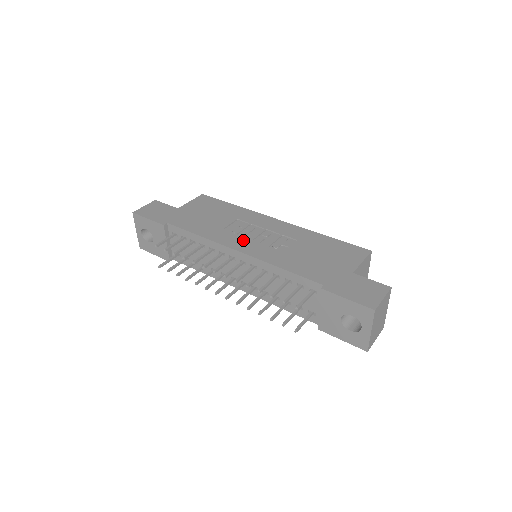
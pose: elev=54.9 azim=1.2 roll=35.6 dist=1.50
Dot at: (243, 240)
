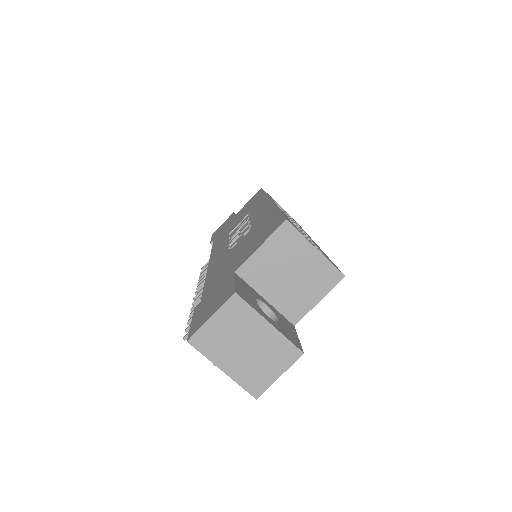
Dot at: (223, 245)
